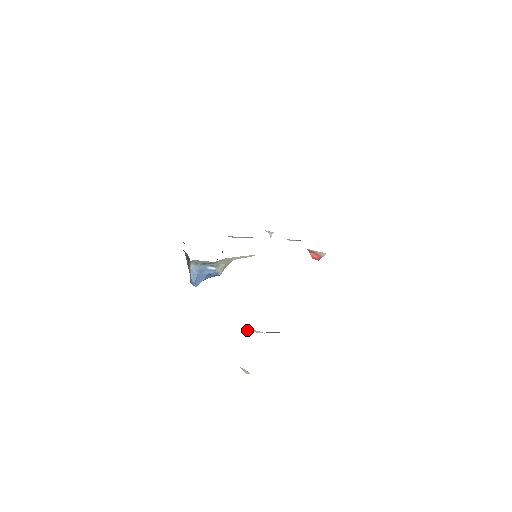
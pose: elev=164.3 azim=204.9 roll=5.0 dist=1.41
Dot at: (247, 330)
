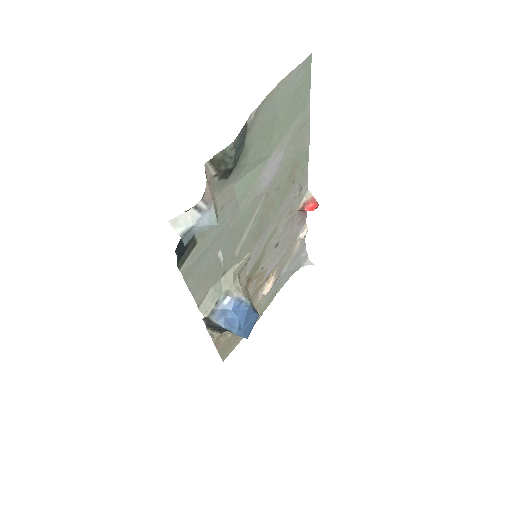
Dot at: (179, 233)
